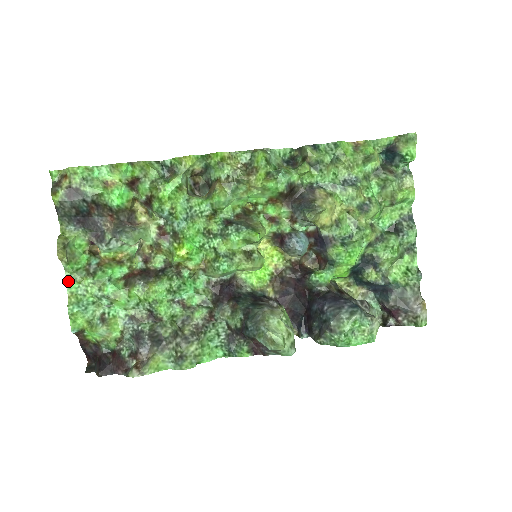
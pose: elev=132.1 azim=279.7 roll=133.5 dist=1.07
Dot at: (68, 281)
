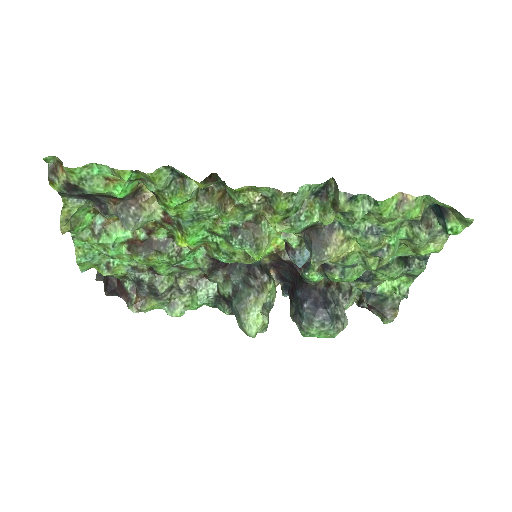
Dot at: (74, 240)
